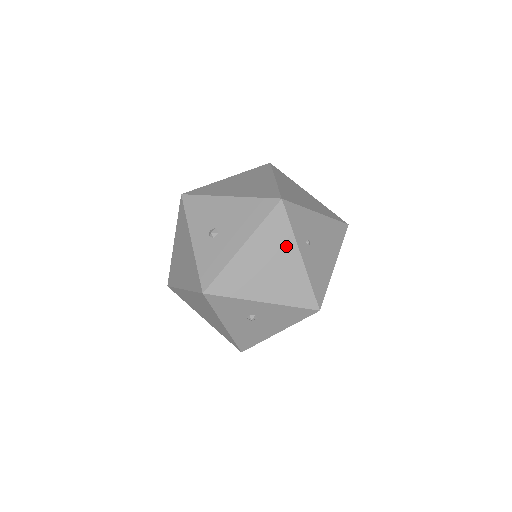
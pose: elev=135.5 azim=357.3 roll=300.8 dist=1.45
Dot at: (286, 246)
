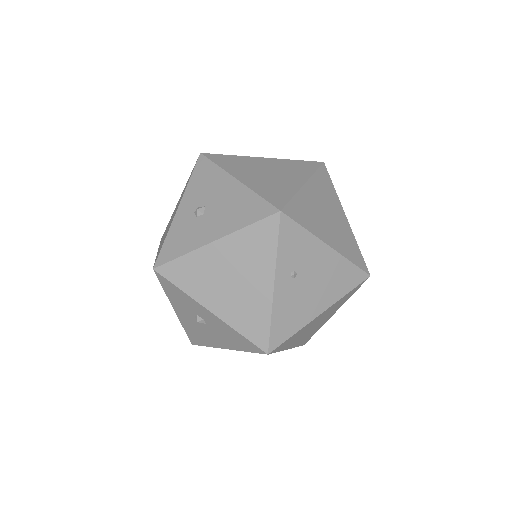
Dot at: (262, 266)
